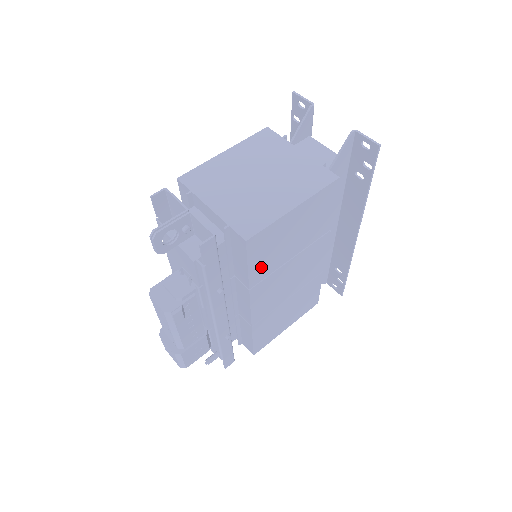
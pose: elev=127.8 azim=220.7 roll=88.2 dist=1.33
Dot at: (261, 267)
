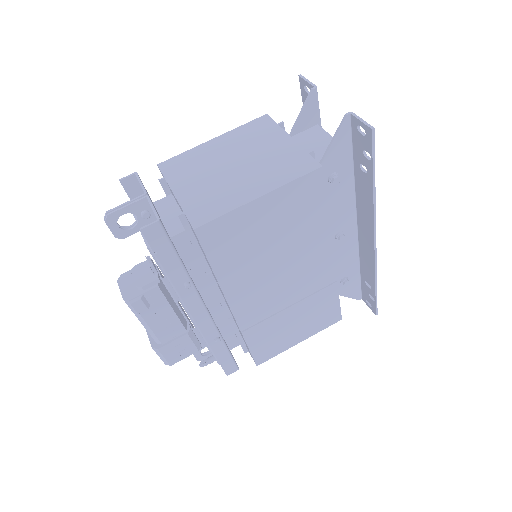
Dot at: (230, 263)
